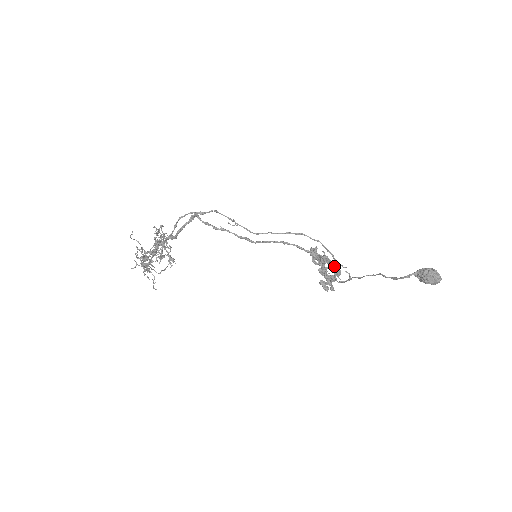
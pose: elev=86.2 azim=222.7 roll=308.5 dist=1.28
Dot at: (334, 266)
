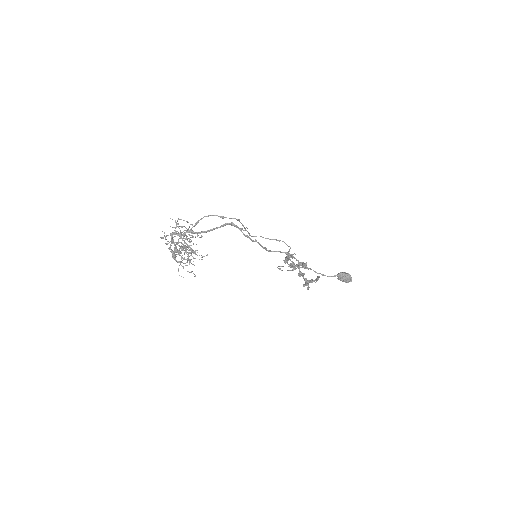
Dot at: occluded
